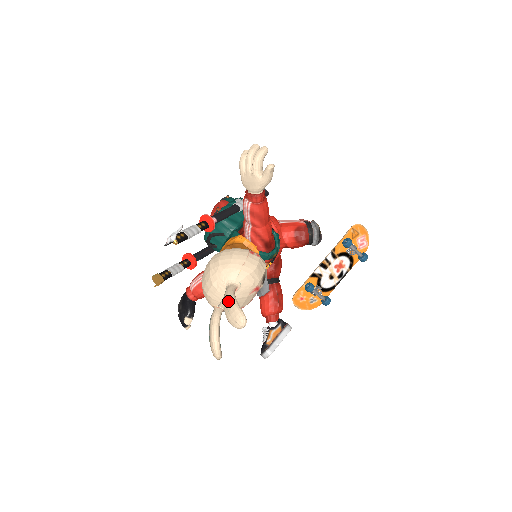
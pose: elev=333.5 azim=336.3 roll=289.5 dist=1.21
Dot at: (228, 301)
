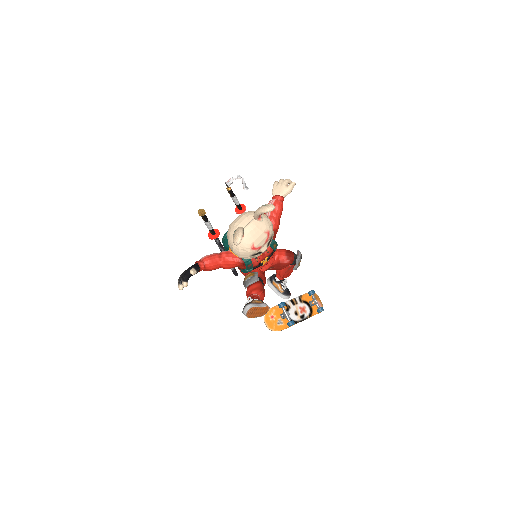
Dot at: occluded
